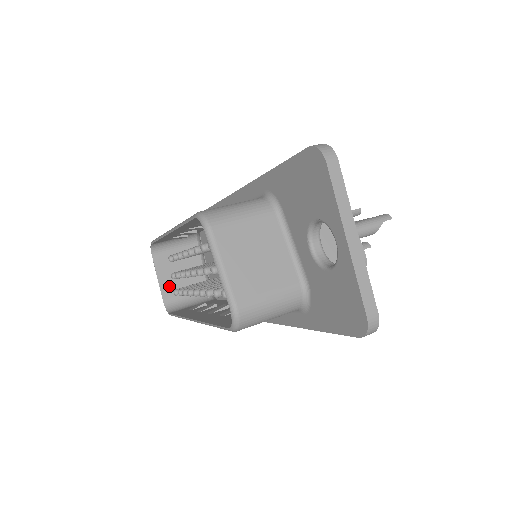
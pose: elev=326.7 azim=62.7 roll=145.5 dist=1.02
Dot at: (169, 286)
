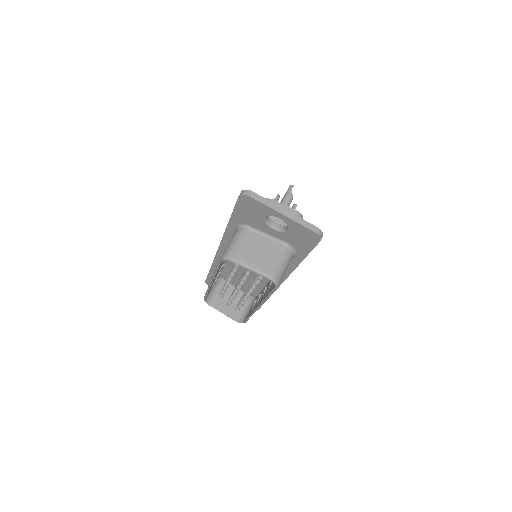
Dot at: (231, 312)
